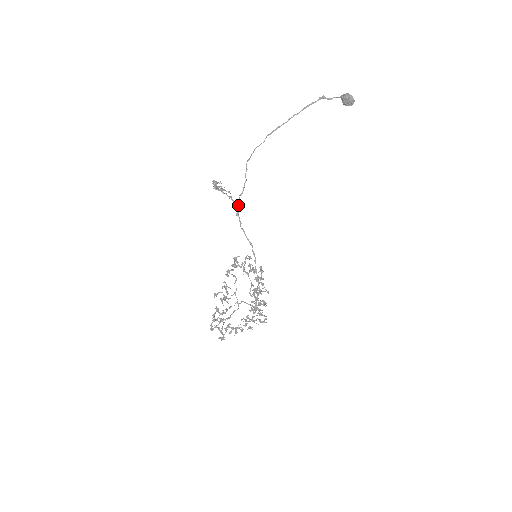
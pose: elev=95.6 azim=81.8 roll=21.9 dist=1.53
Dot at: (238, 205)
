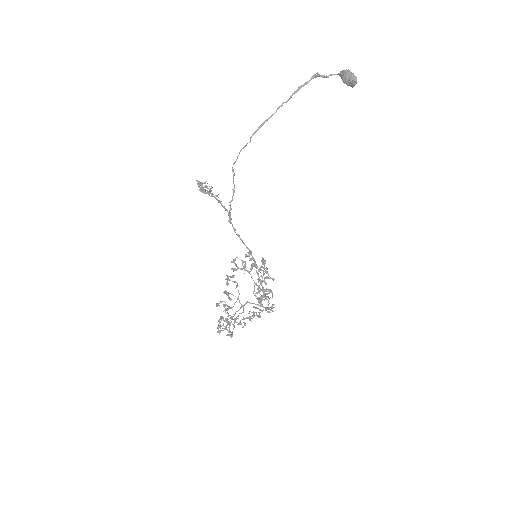
Dot at: (229, 212)
